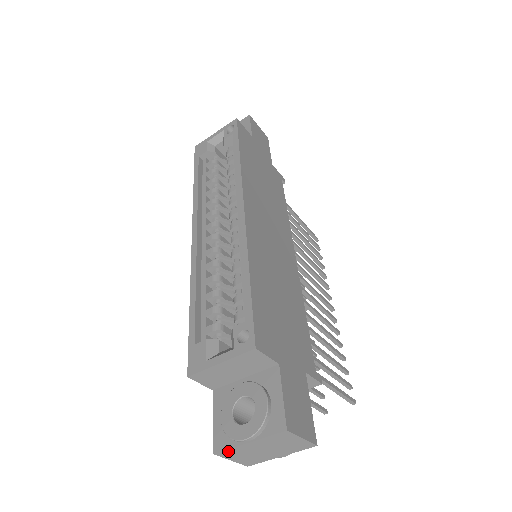
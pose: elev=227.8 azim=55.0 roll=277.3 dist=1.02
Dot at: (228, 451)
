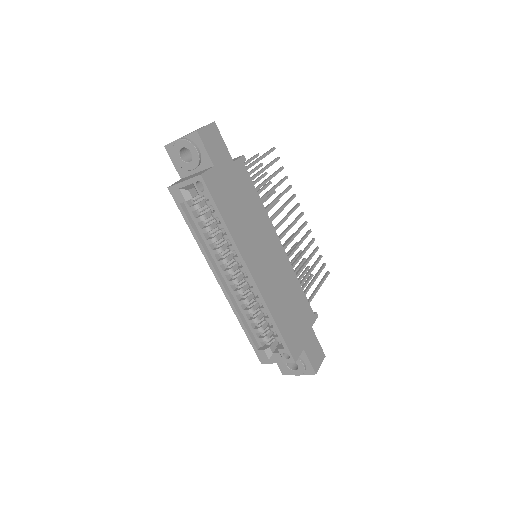
Dot at: occluded
